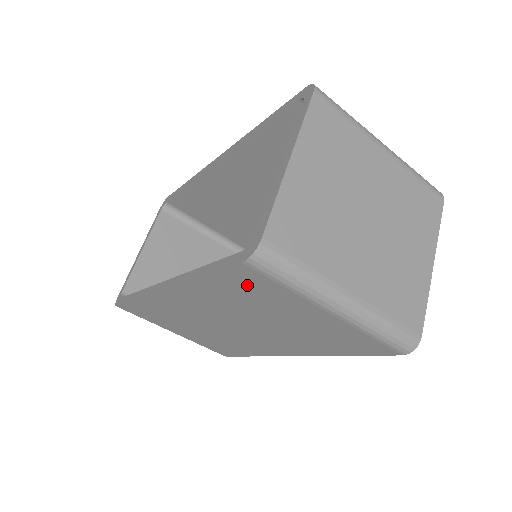
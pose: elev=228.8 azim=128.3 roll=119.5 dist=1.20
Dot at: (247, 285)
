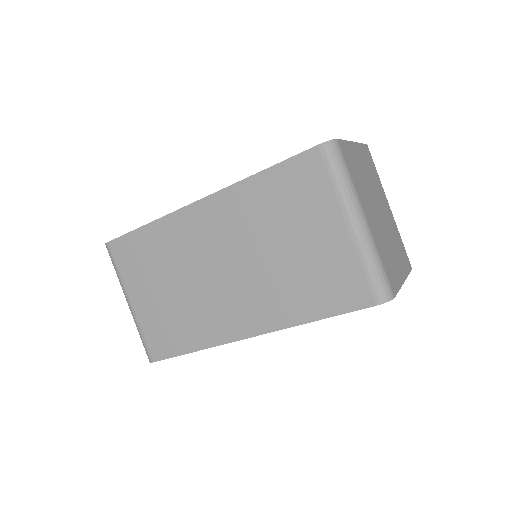
Dot at: (299, 181)
